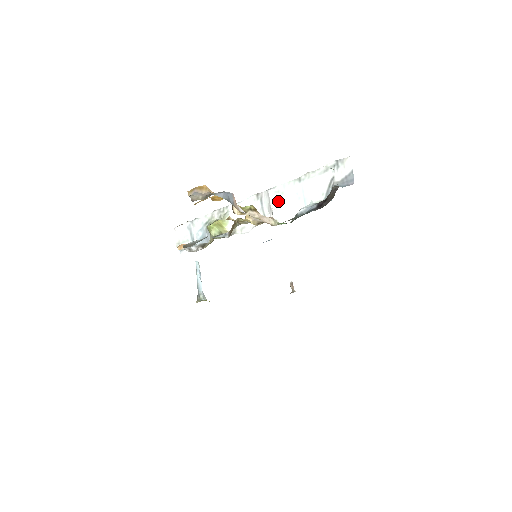
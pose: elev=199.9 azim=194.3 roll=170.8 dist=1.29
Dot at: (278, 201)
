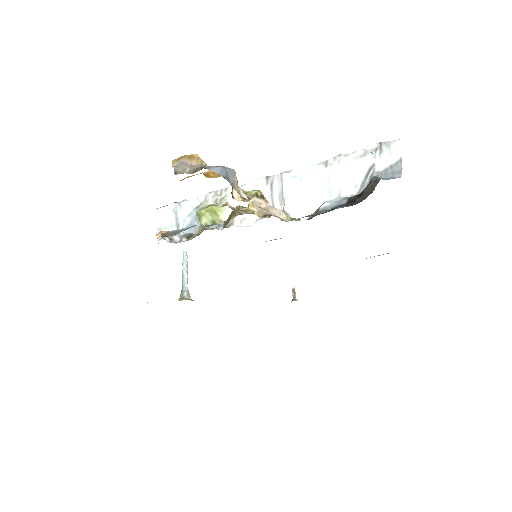
Dot at: (294, 189)
